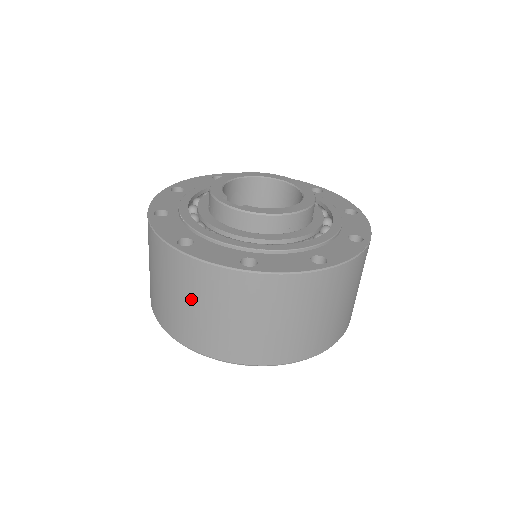
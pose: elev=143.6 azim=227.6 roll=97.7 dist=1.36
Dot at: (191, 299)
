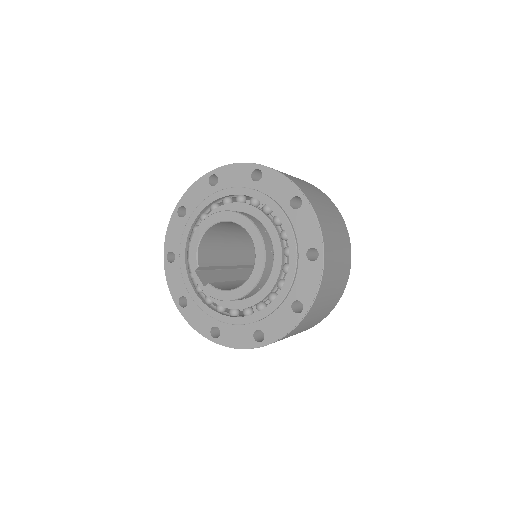
Dot at: occluded
